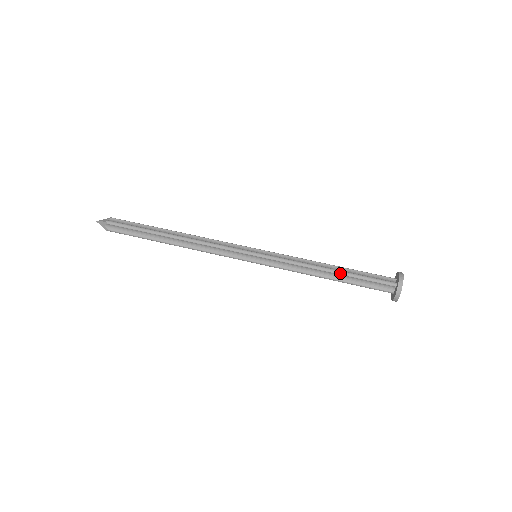
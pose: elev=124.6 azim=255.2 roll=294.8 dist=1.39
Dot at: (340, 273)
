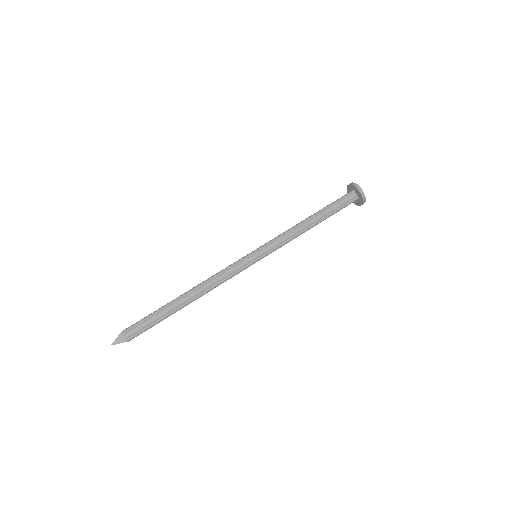
Dot at: occluded
